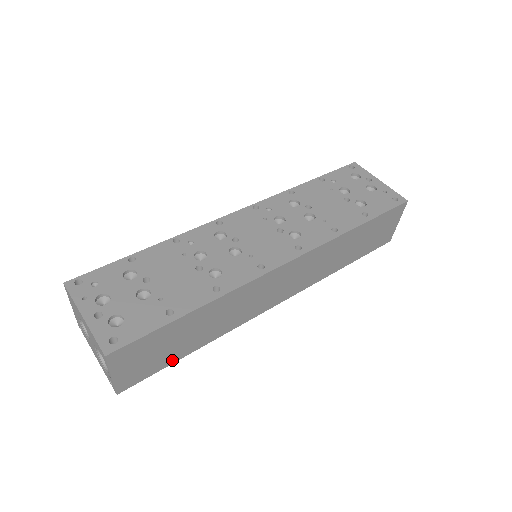
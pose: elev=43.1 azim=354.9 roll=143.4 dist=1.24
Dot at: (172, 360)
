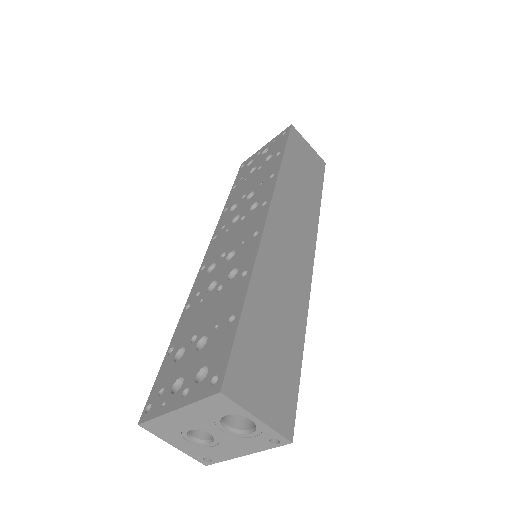
Dot at: (295, 367)
